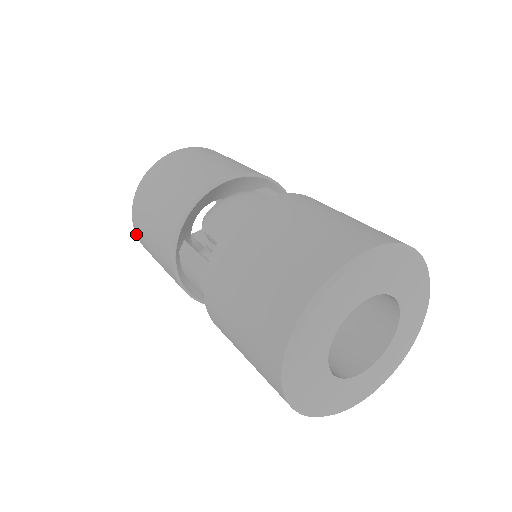
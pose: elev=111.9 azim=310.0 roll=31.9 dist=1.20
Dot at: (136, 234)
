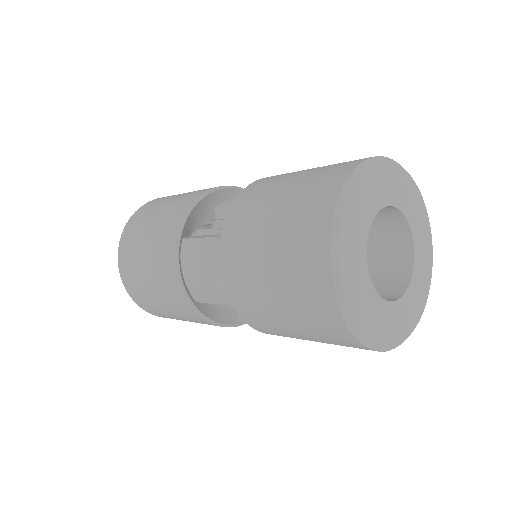
Dot at: (119, 261)
